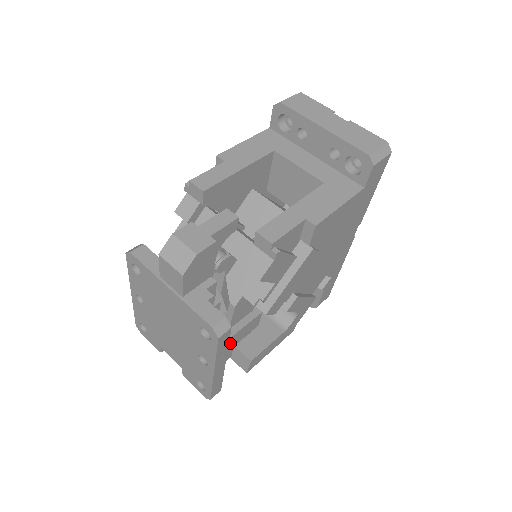
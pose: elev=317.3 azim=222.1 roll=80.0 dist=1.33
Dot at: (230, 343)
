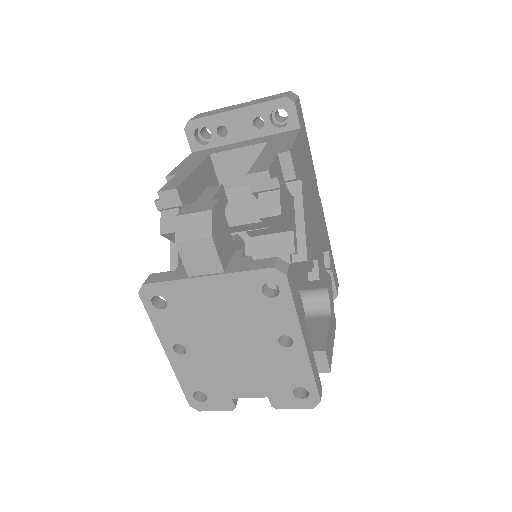
Dot at: occluded
